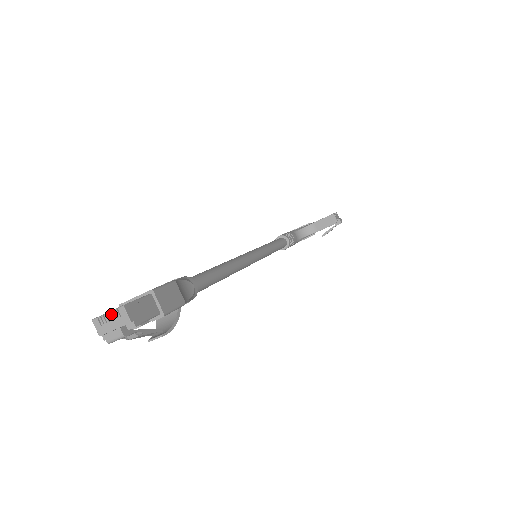
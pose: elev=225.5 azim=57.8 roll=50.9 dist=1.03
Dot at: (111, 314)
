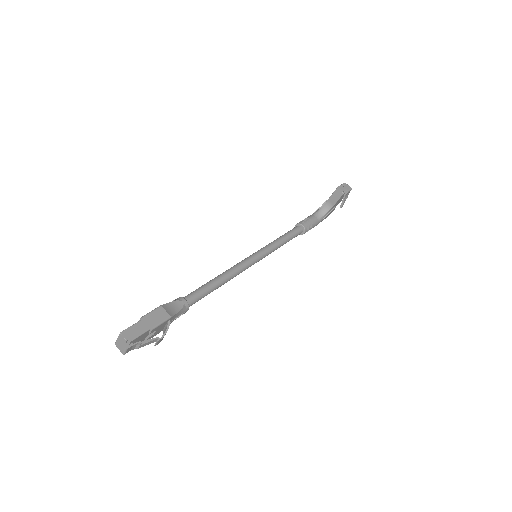
Dot at: (118, 339)
